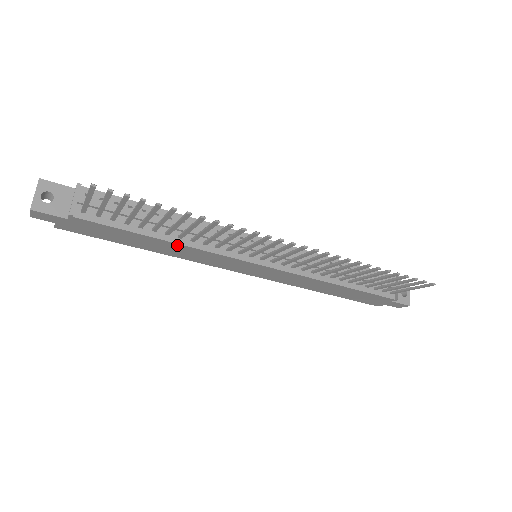
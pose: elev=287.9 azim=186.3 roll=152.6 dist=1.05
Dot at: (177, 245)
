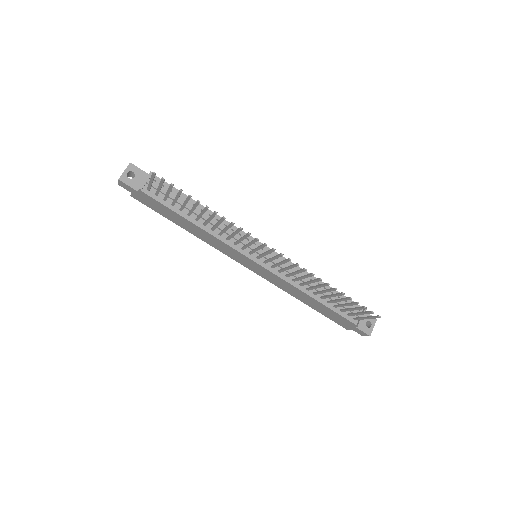
Dot at: (201, 229)
